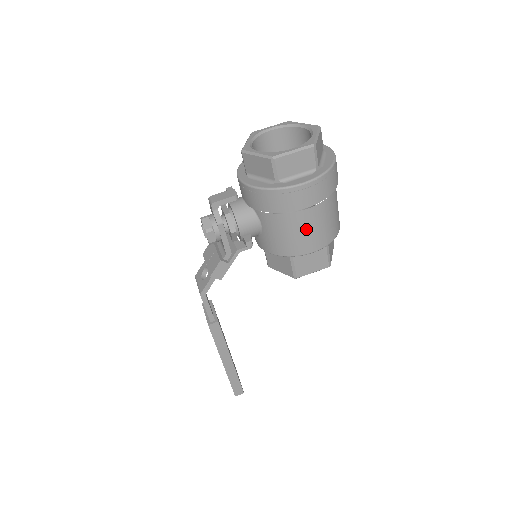
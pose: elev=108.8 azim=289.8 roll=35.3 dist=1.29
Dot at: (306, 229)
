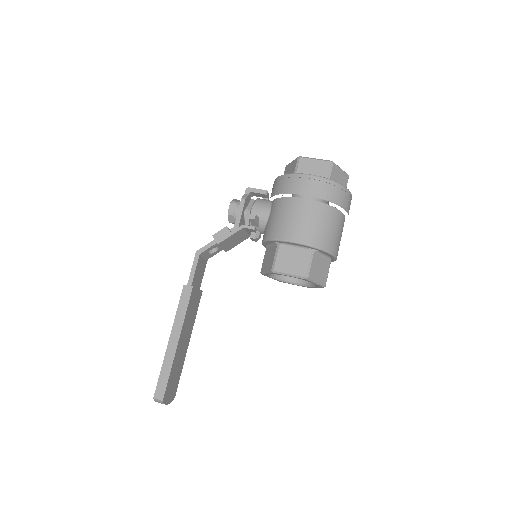
Dot at: (298, 216)
